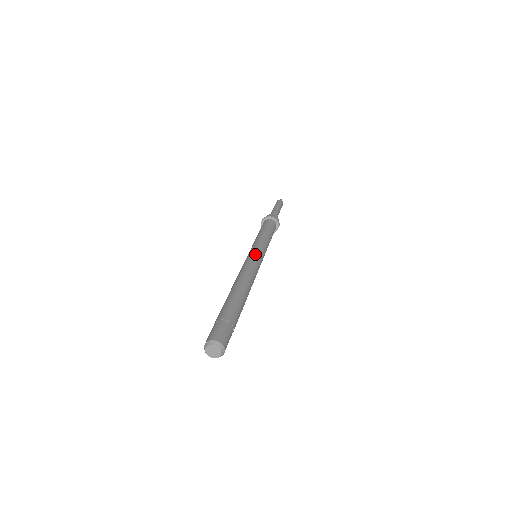
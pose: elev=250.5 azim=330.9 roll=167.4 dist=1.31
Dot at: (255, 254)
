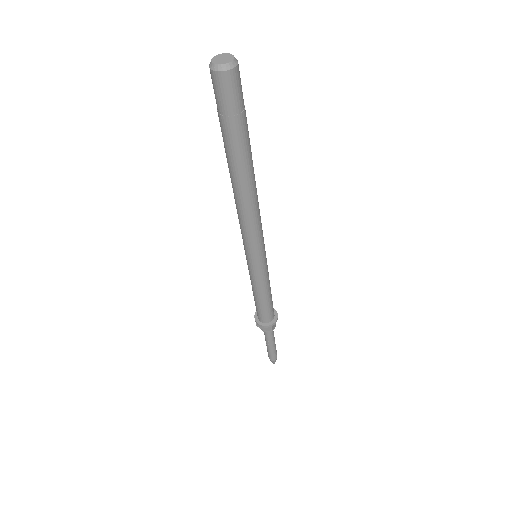
Dot at: occluded
